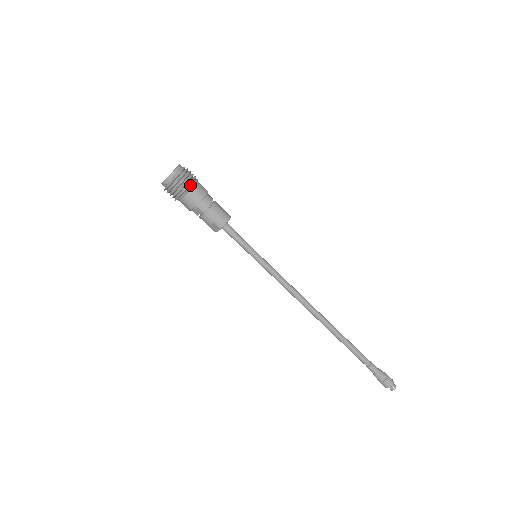
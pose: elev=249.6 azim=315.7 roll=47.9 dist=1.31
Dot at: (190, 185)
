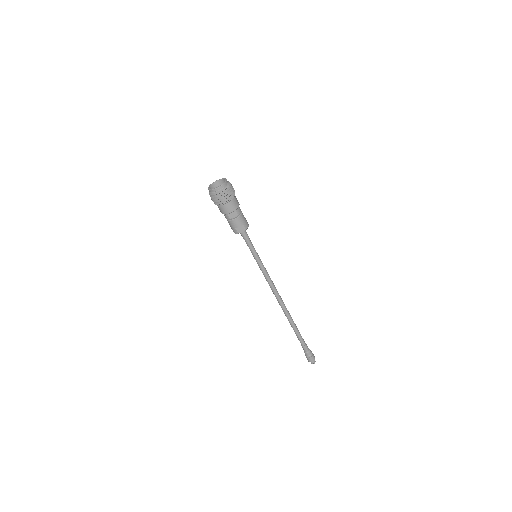
Dot at: (234, 193)
